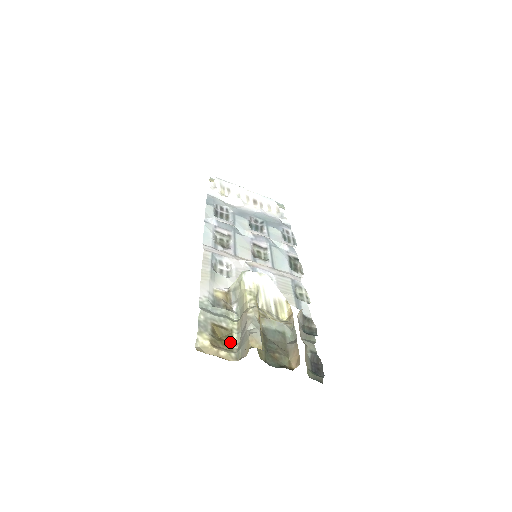
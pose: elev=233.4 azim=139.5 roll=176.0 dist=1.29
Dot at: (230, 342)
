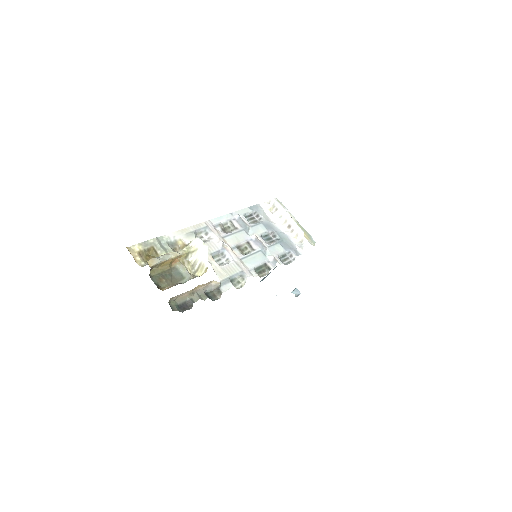
Dot at: occluded
